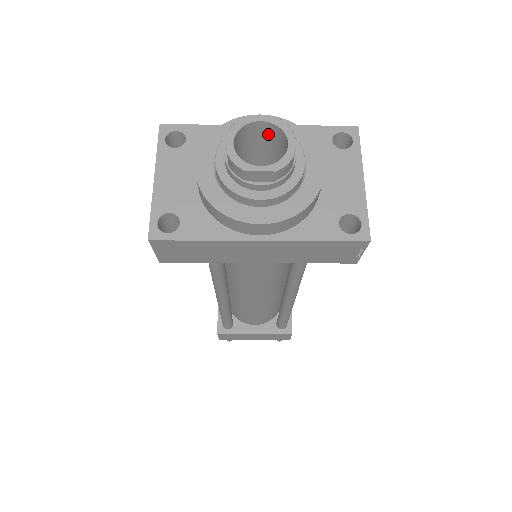
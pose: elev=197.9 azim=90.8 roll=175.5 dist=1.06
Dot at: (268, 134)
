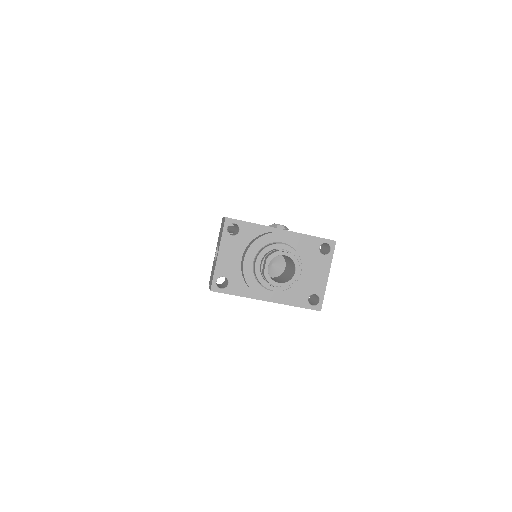
Dot at: (286, 256)
